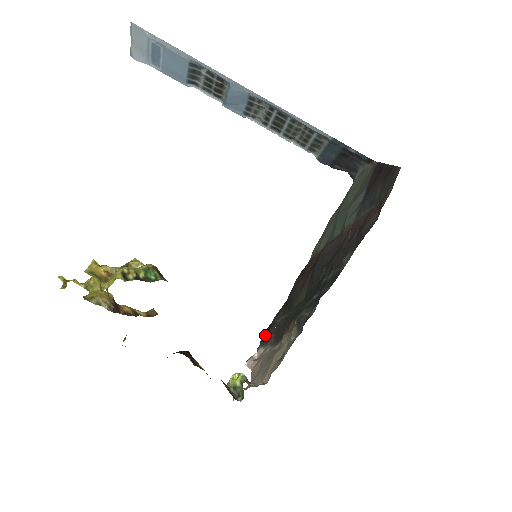
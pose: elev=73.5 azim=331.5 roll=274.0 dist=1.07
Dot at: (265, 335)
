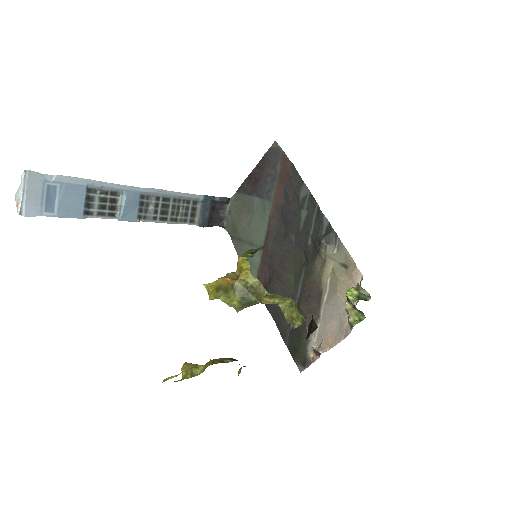
Dot at: (300, 335)
